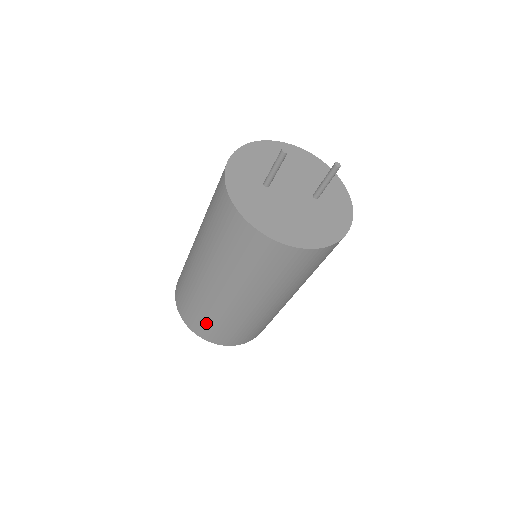
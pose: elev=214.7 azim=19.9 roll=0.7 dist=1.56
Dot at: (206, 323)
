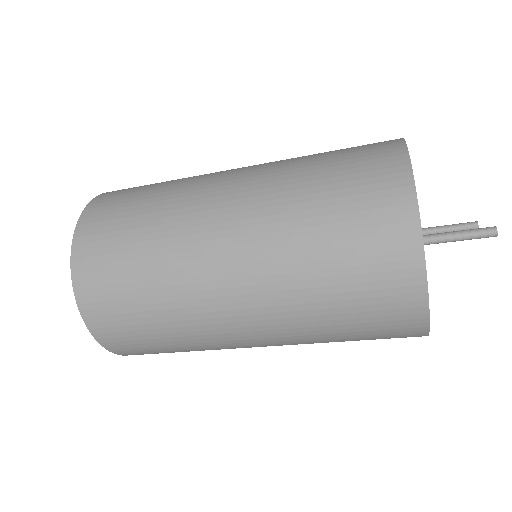
Dot at: (162, 351)
